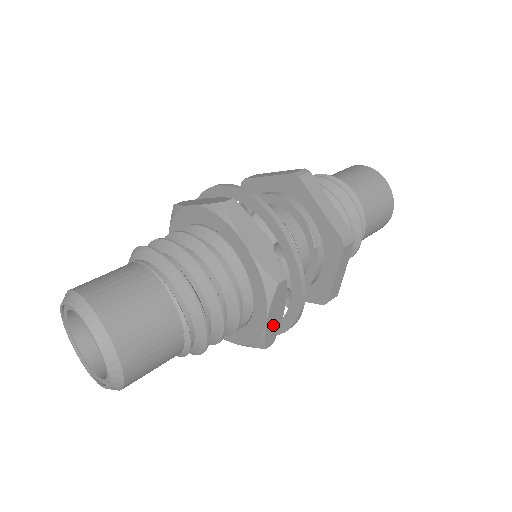
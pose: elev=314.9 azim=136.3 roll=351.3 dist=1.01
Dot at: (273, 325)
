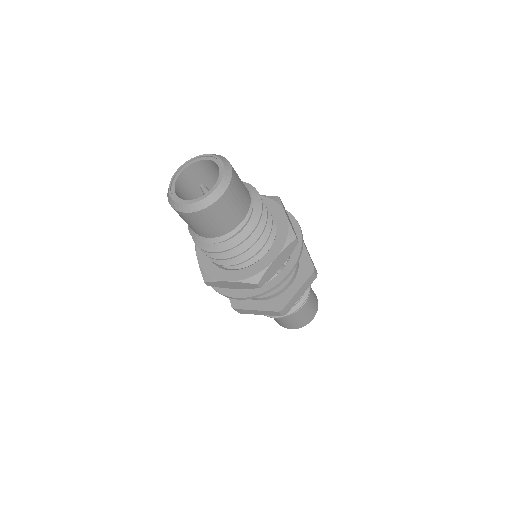
Dot at: (273, 269)
